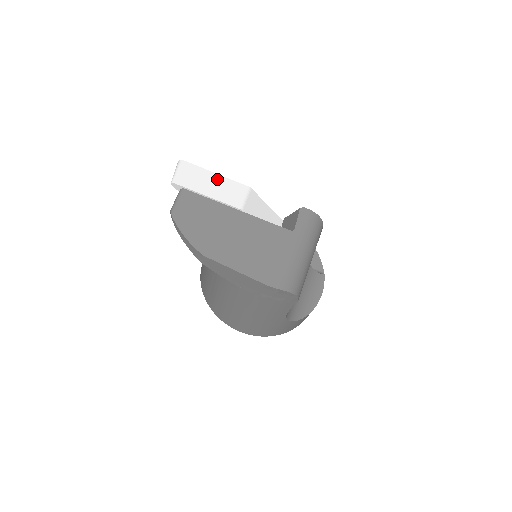
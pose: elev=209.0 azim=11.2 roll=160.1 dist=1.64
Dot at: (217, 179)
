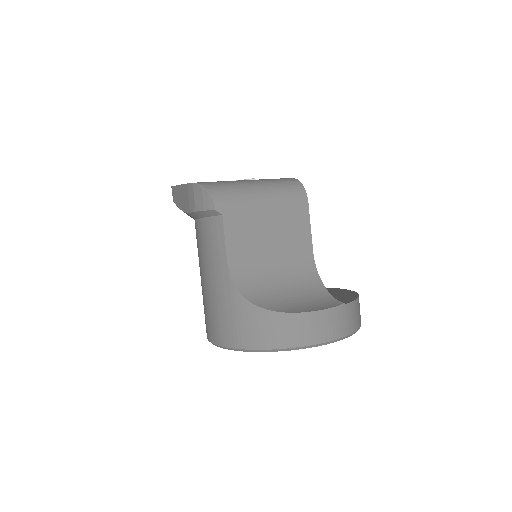
Dot at: (236, 180)
